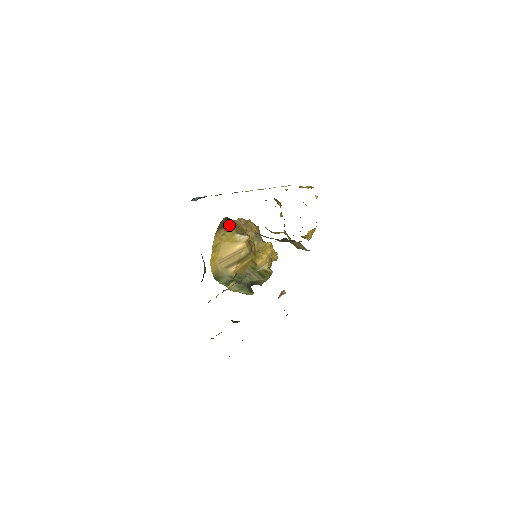
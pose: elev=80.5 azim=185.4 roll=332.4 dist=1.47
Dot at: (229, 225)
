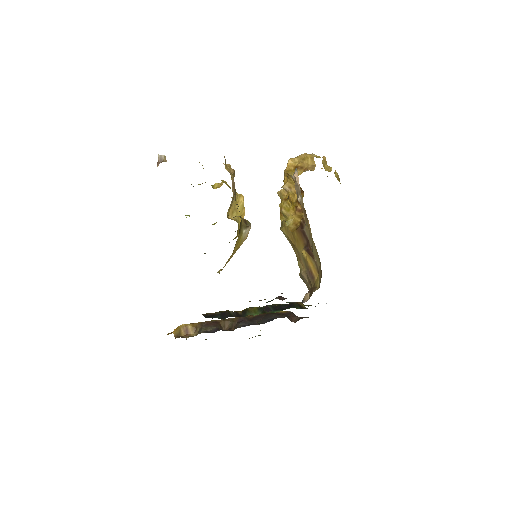
Dot at: (241, 223)
